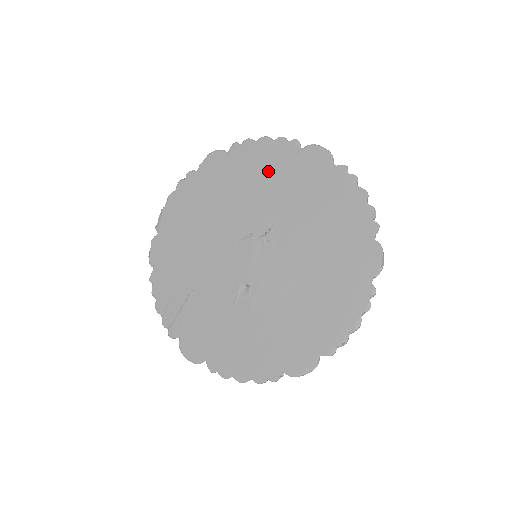
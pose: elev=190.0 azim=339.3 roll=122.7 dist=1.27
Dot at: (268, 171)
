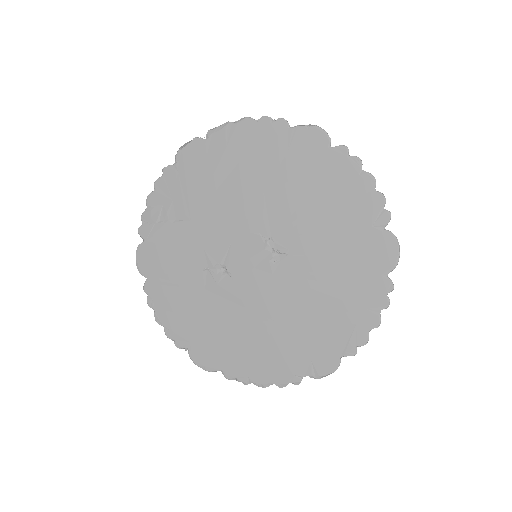
Dot at: (339, 210)
